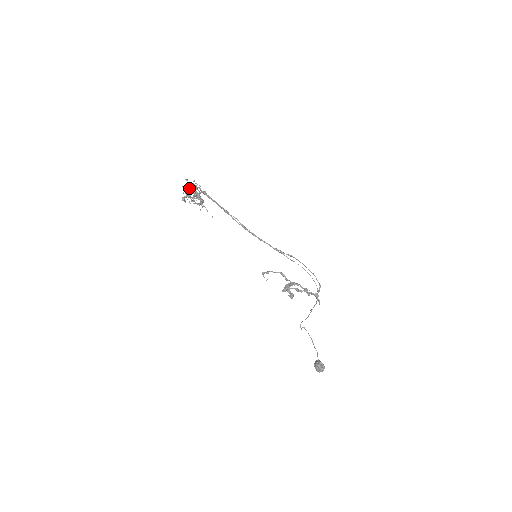
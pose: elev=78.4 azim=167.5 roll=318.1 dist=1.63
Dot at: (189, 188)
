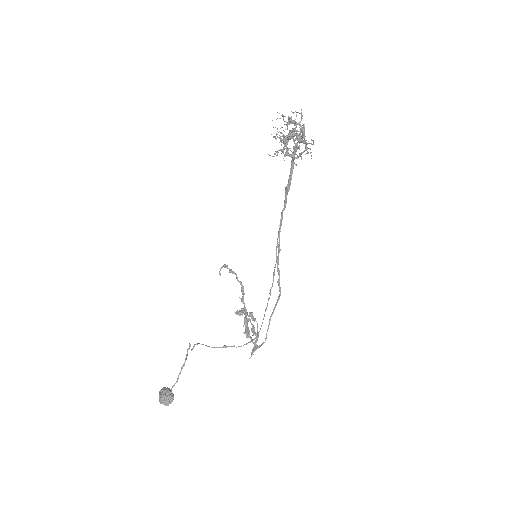
Dot at: occluded
